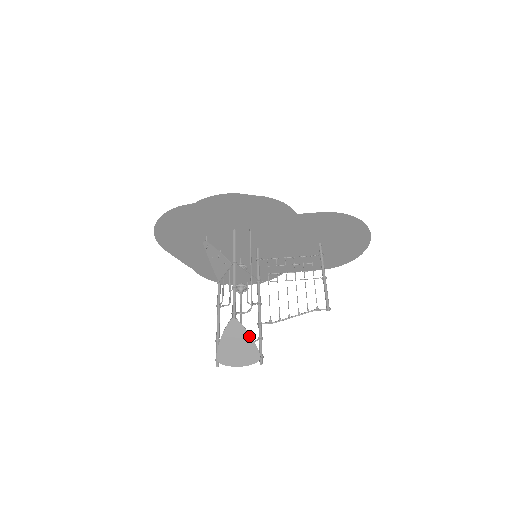
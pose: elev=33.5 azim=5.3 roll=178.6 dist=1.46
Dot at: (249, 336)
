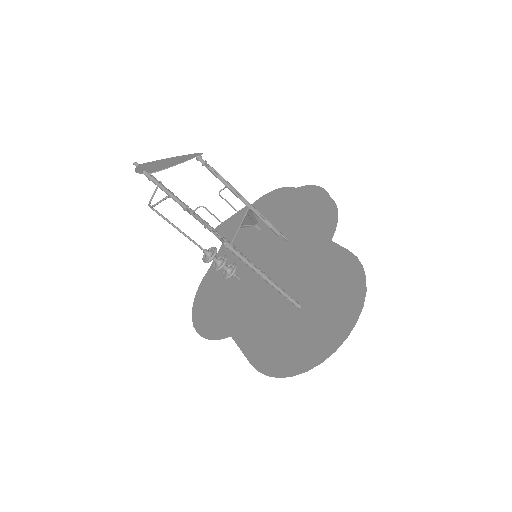
Dot at: (182, 162)
